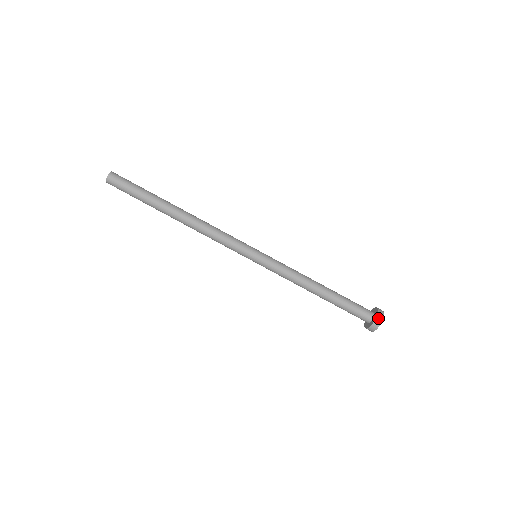
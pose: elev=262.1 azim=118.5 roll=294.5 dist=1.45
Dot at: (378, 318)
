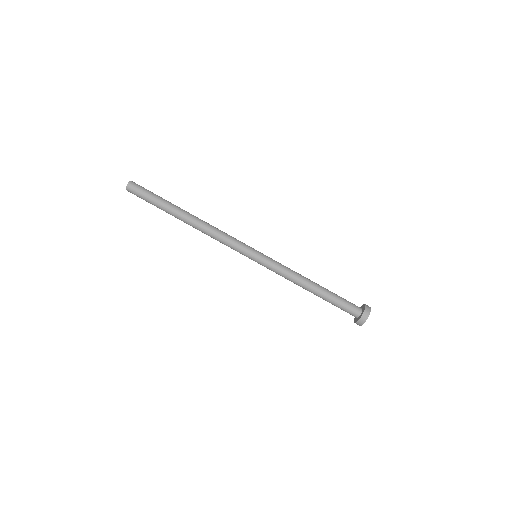
Dot at: (363, 318)
